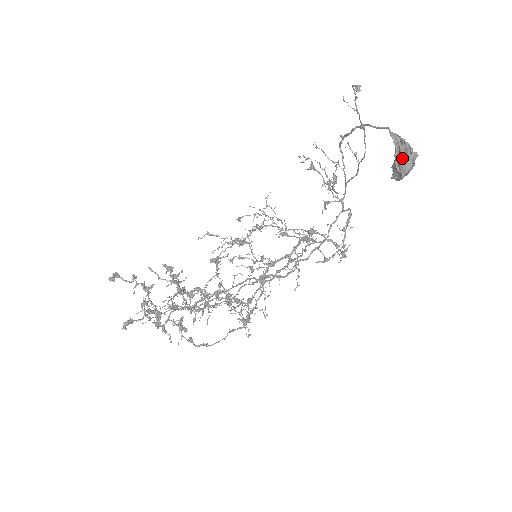
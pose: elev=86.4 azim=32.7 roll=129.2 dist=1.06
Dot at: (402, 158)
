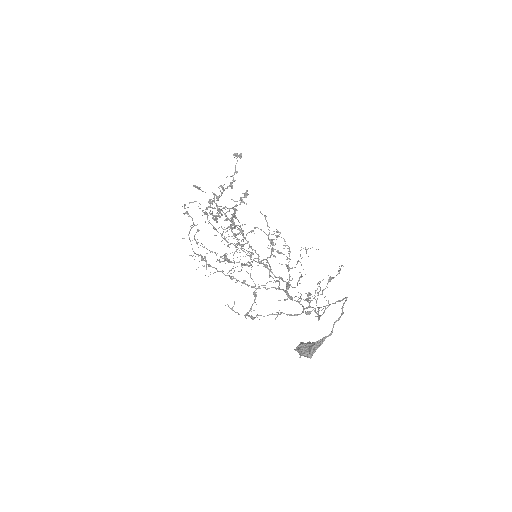
Dot at: (306, 348)
